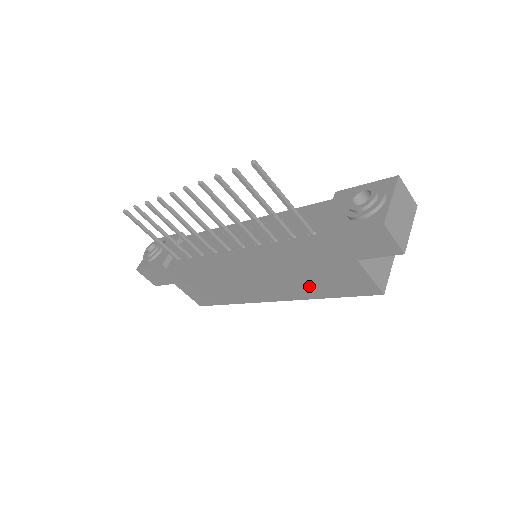
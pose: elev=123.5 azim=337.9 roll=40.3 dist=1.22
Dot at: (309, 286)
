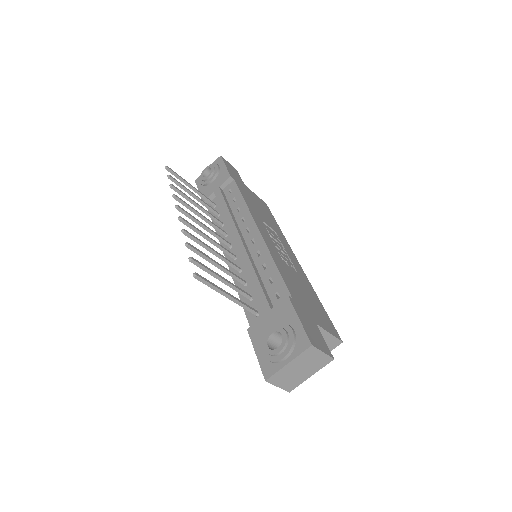
Dot at: occluded
